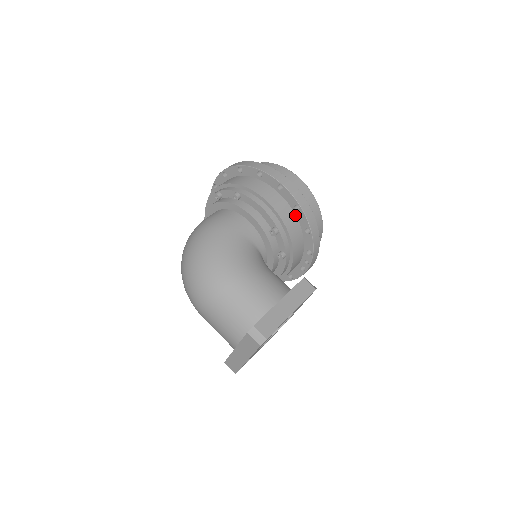
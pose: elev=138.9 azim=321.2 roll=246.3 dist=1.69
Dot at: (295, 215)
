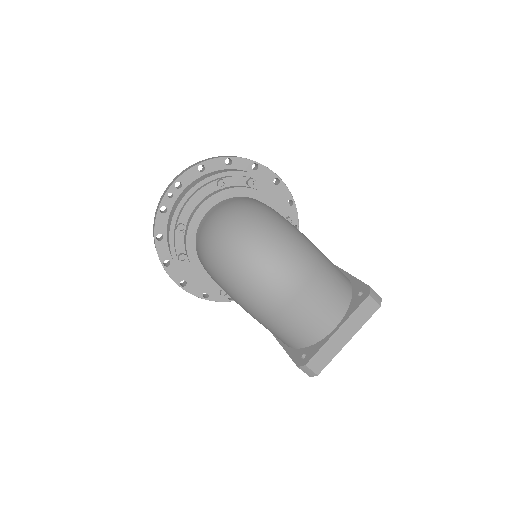
Dot at: occluded
